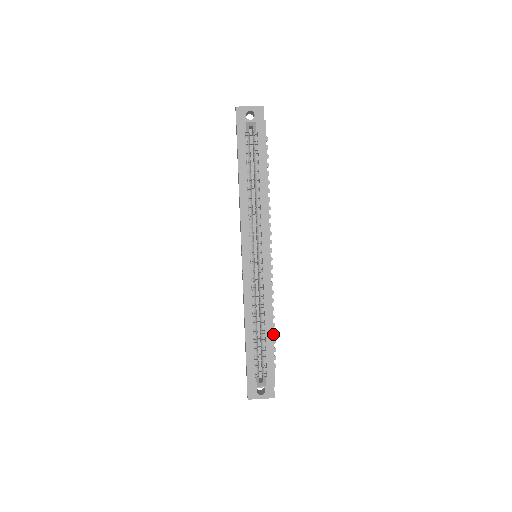
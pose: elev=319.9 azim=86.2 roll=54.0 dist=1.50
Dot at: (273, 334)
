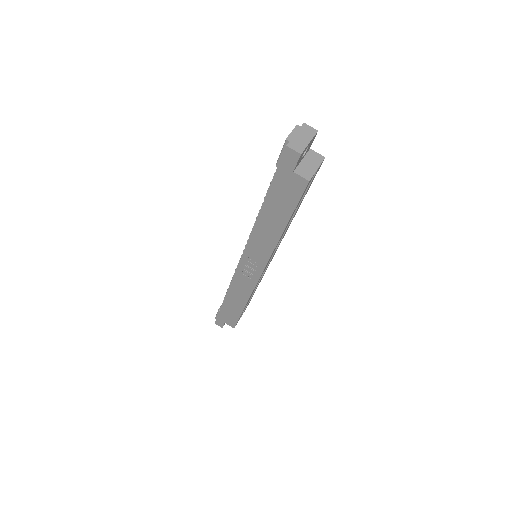
Dot at: occluded
